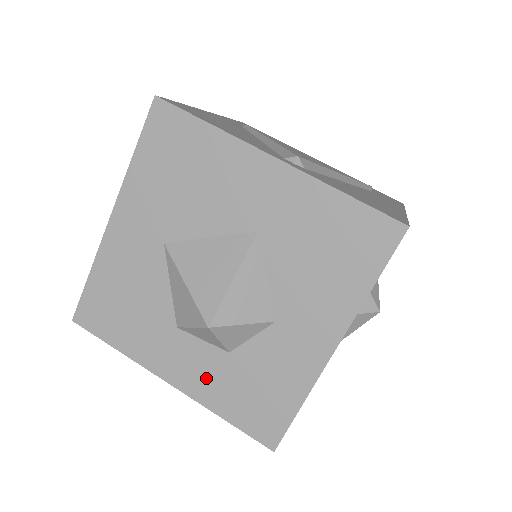
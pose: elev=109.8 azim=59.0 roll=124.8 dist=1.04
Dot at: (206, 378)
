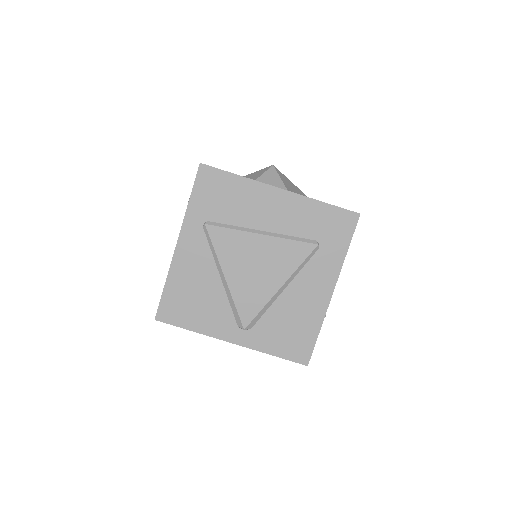
Dot at: occluded
